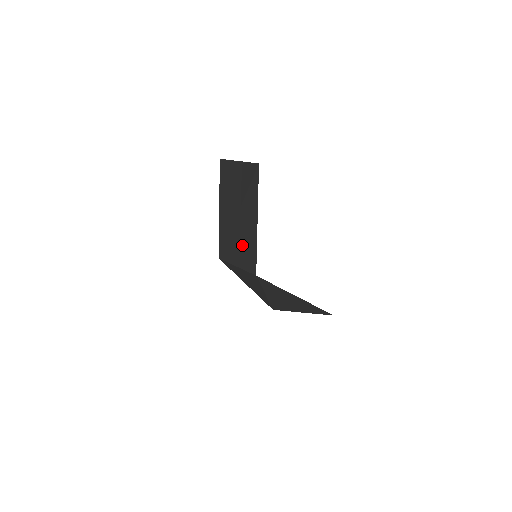
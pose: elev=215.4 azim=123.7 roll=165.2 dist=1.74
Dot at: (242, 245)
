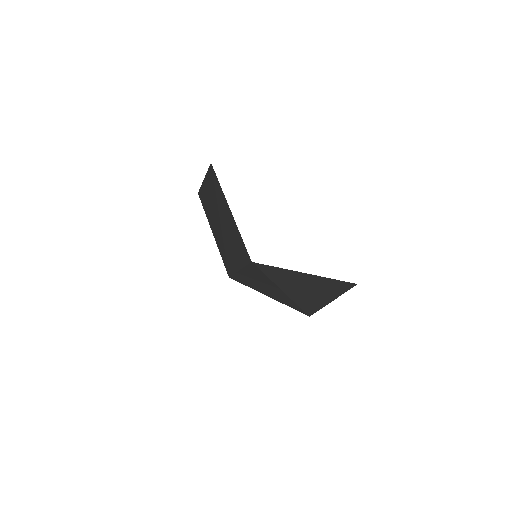
Dot at: (233, 245)
